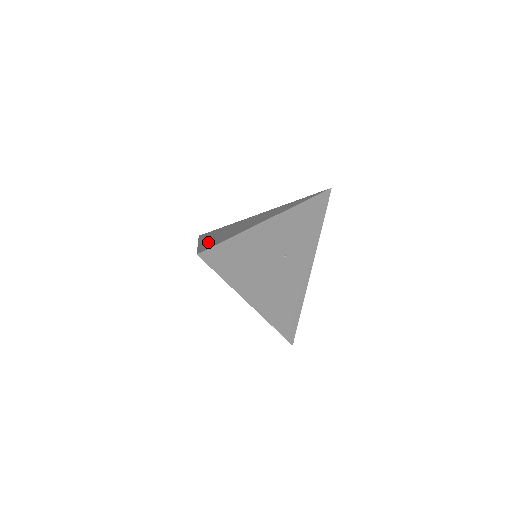
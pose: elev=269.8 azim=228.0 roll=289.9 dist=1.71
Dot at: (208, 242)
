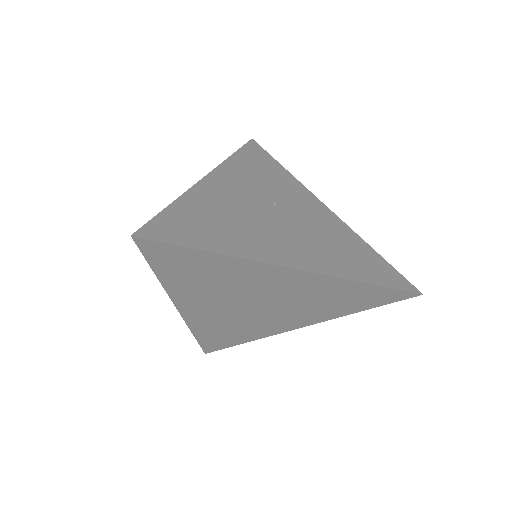
Dot at: occluded
